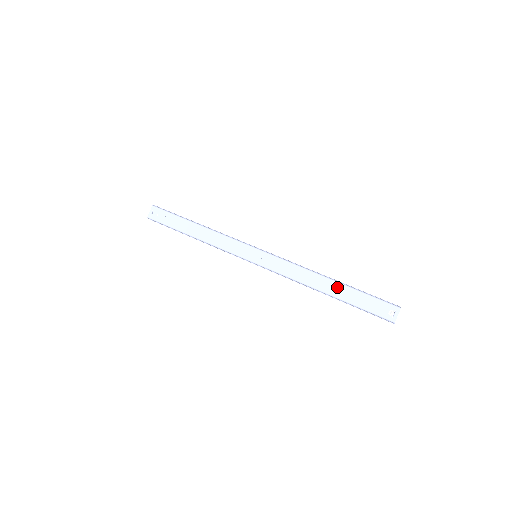
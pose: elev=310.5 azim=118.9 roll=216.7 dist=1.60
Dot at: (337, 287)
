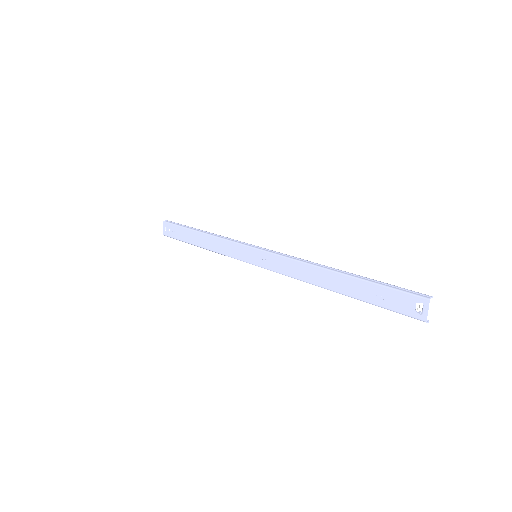
Dot at: (343, 281)
